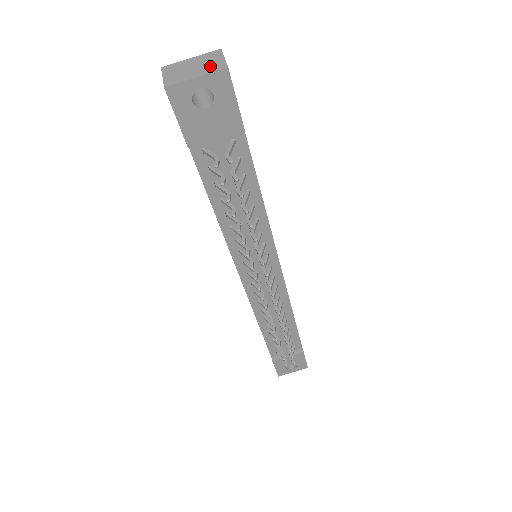
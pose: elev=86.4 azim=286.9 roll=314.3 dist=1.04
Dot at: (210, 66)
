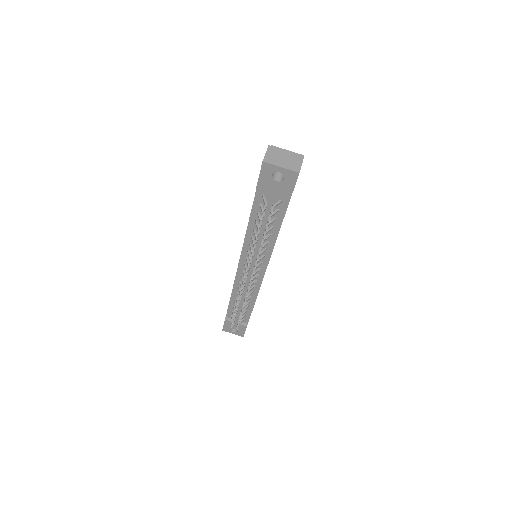
Dot at: (292, 165)
